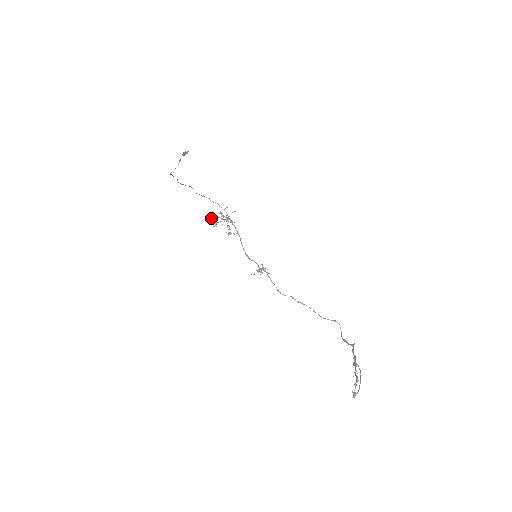
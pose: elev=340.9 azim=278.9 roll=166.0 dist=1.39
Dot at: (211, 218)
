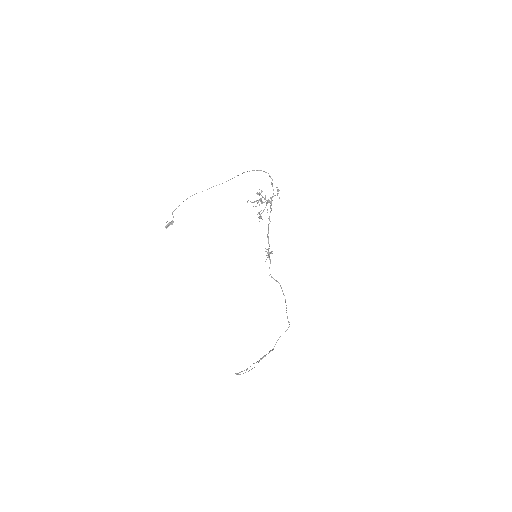
Dot at: occluded
